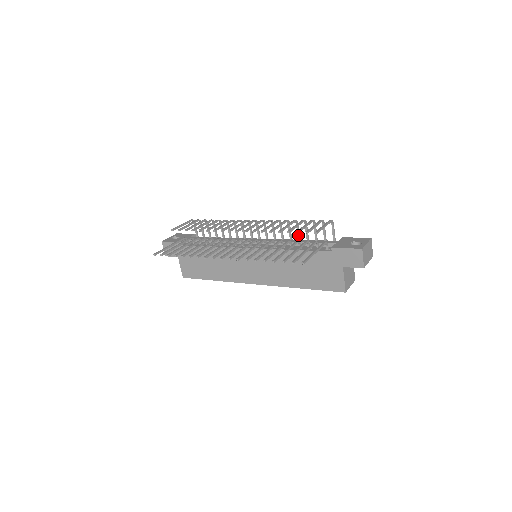
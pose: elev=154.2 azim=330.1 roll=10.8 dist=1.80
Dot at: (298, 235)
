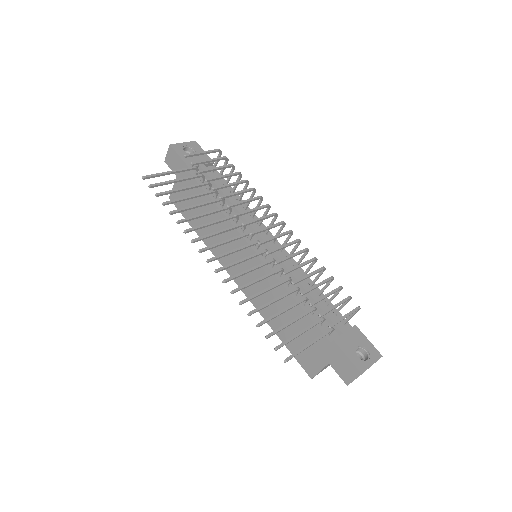
Dot at: (314, 280)
